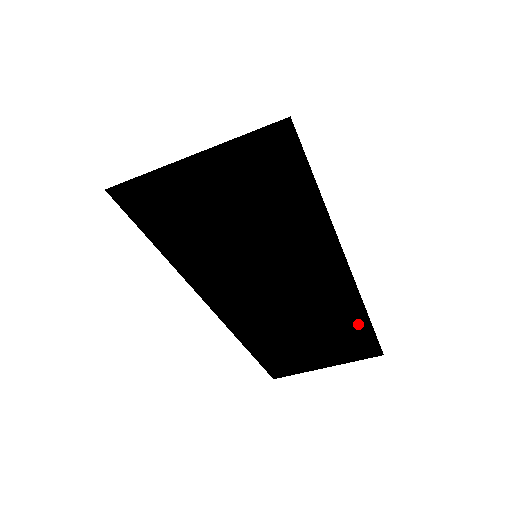
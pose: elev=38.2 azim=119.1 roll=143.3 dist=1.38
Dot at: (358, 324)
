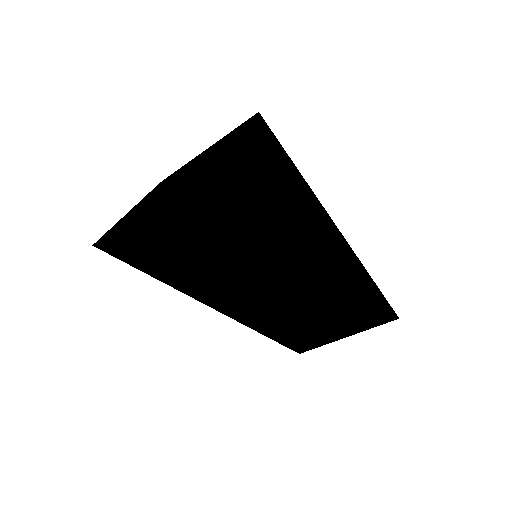
Dot at: (369, 297)
